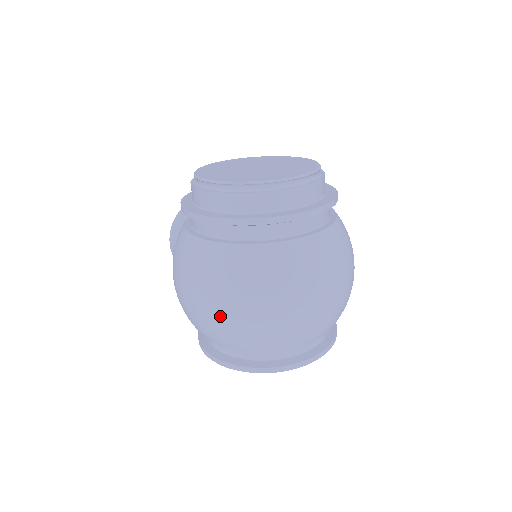
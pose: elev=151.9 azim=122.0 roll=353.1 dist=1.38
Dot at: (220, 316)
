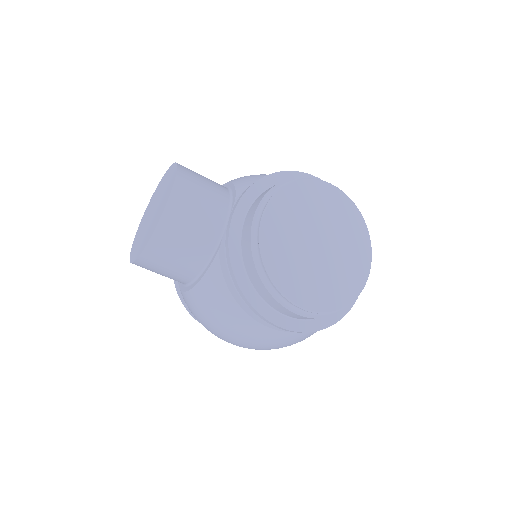
Dot at: occluded
